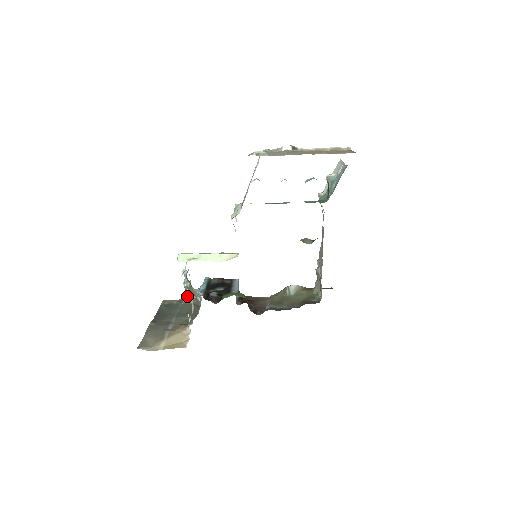
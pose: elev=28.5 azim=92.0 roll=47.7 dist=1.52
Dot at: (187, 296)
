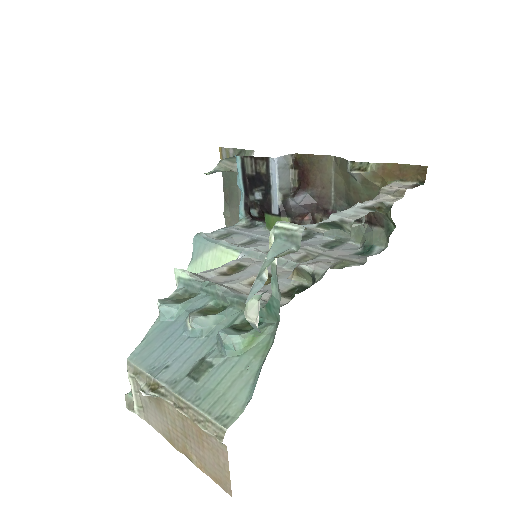
Dot at: occluded
